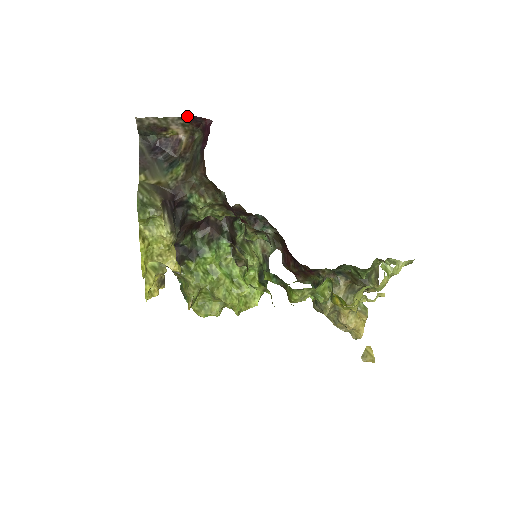
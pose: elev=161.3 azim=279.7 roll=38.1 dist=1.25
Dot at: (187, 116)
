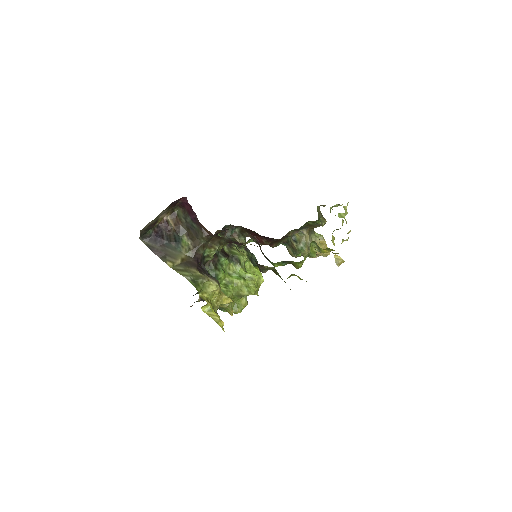
Dot at: (169, 205)
